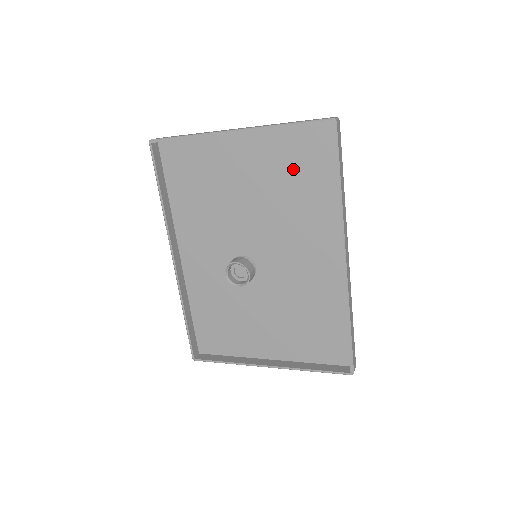
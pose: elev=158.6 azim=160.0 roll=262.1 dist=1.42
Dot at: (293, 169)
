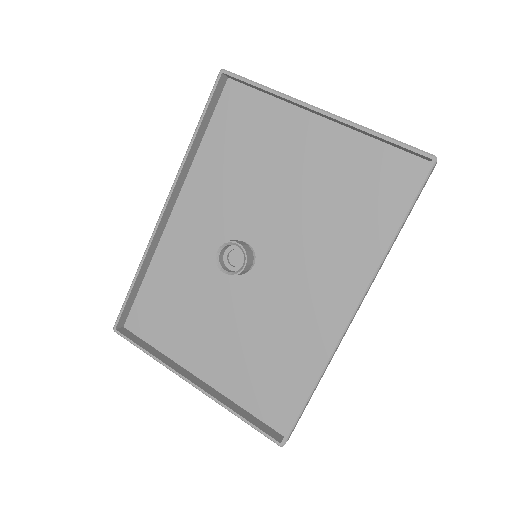
Dot at: (355, 187)
